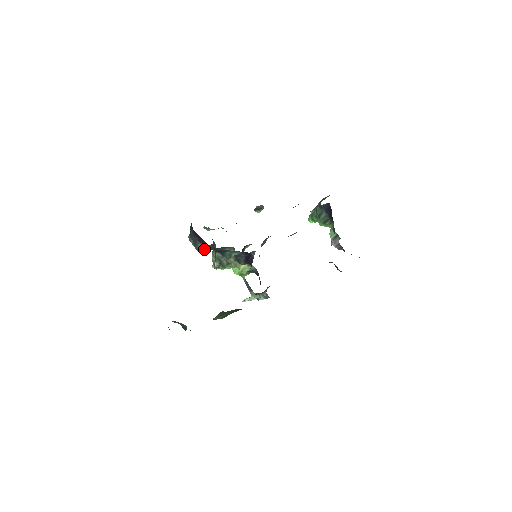
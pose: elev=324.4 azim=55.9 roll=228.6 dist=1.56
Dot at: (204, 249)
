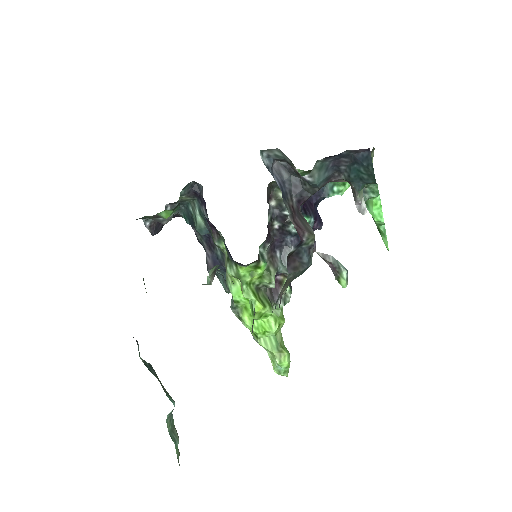
Dot at: (207, 258)
